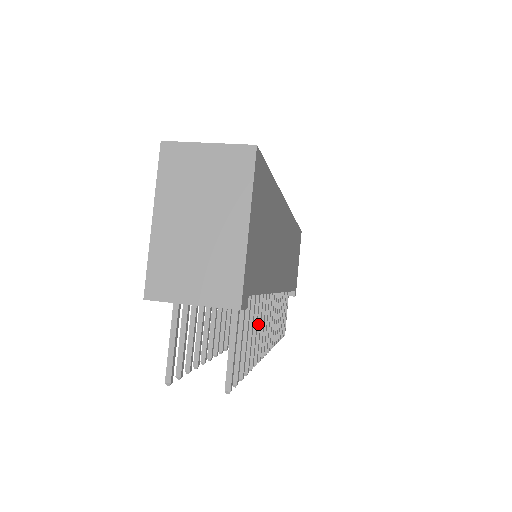
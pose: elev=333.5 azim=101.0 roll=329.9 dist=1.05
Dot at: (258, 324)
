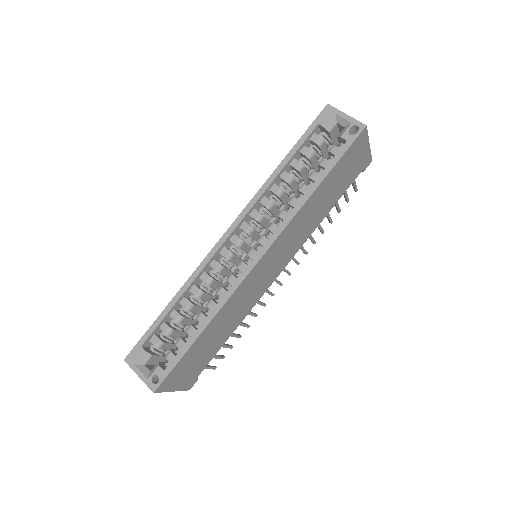
Dot at: (248, 314)
